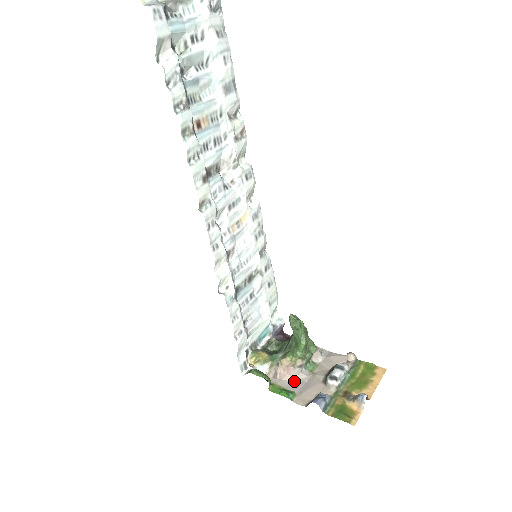
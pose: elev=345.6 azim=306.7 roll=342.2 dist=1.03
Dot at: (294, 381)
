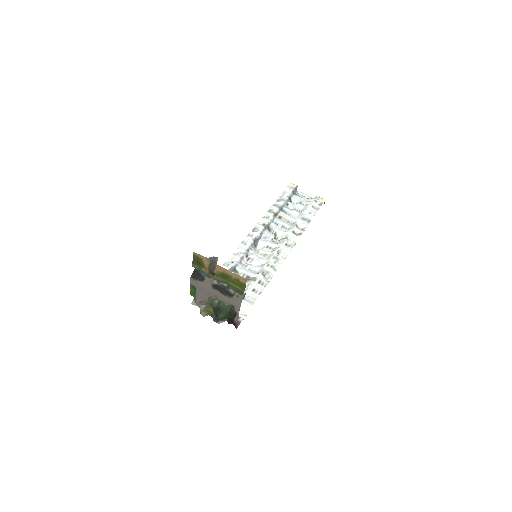
Dot at: (204, 296)
